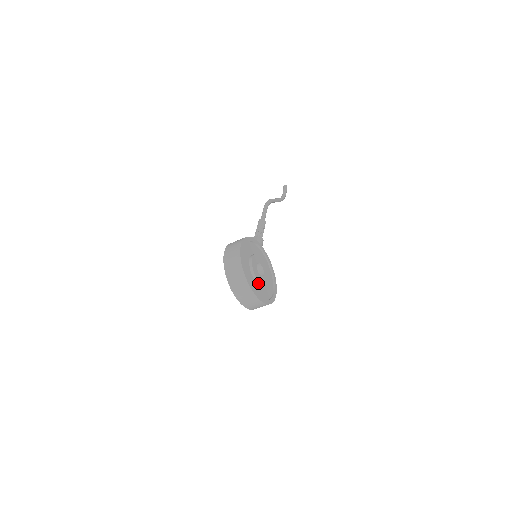
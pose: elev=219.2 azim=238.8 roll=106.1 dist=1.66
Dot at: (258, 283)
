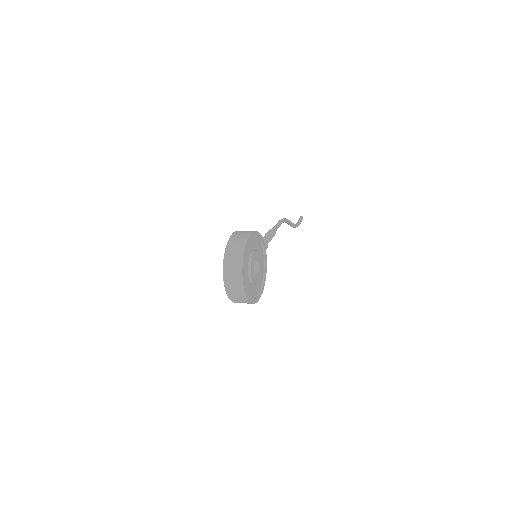
Dot at: (250, 278)
